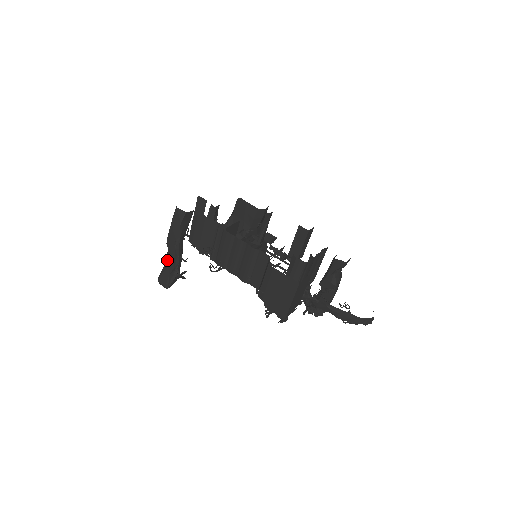
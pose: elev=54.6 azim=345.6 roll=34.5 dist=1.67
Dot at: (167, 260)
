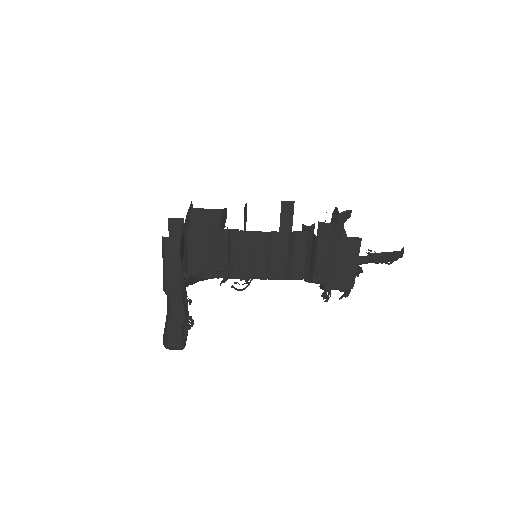
Dot at: (171, 313)
